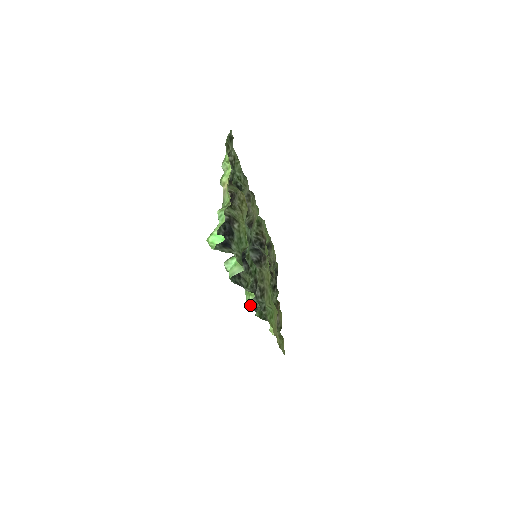
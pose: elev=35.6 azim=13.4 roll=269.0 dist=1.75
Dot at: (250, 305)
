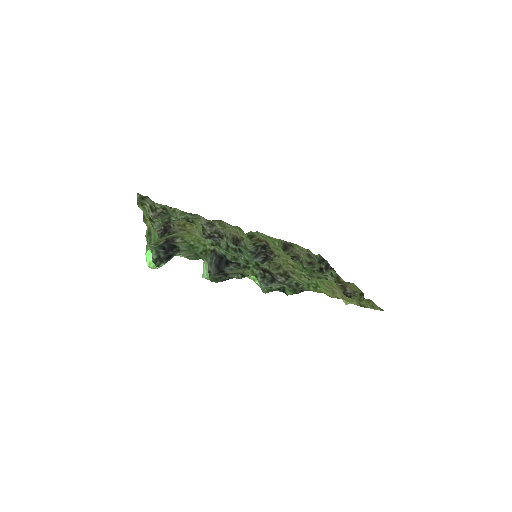
Dot at: (269, 290)
